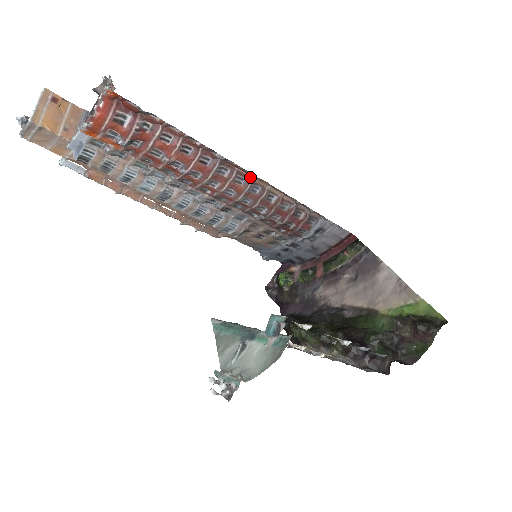
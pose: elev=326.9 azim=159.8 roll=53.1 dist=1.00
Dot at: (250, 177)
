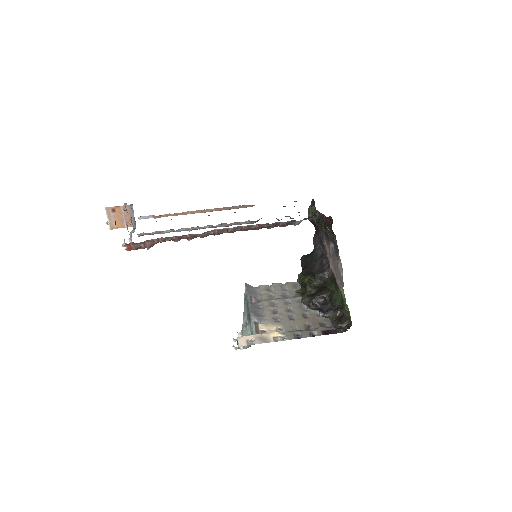
Dot at: (228, 228)
